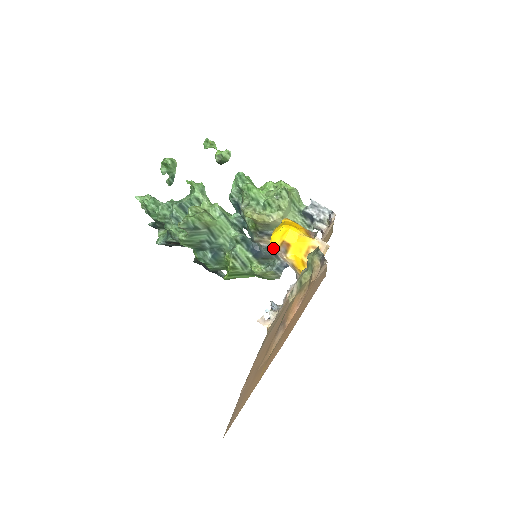
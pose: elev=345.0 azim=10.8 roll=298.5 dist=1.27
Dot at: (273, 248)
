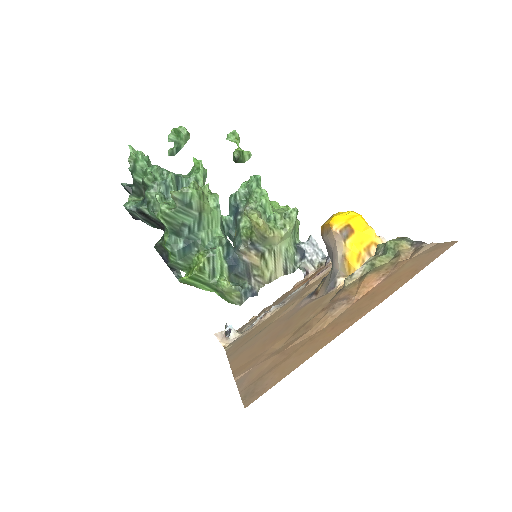
Dot at: (334, 228)
